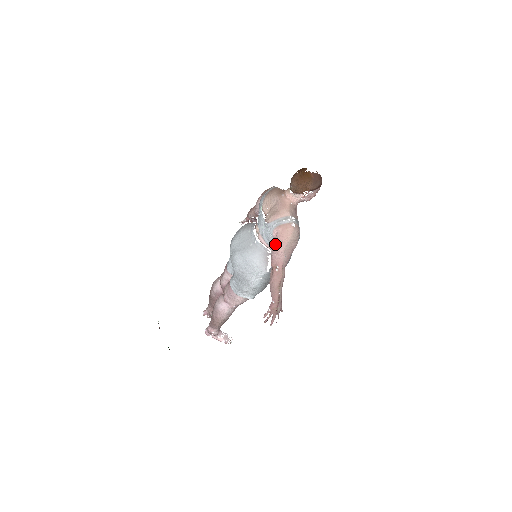
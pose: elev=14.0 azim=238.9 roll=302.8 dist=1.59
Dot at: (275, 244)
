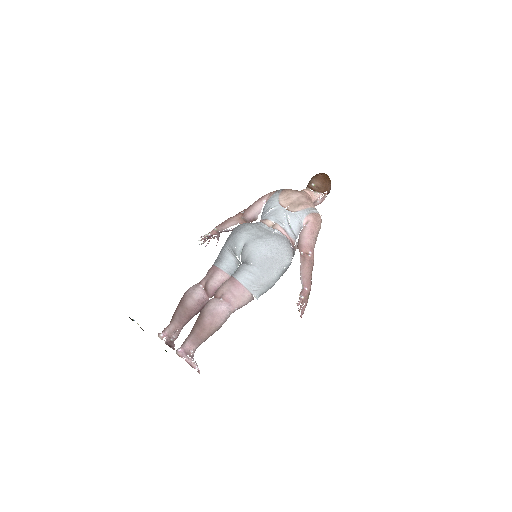
Dot at: (308, 230)
